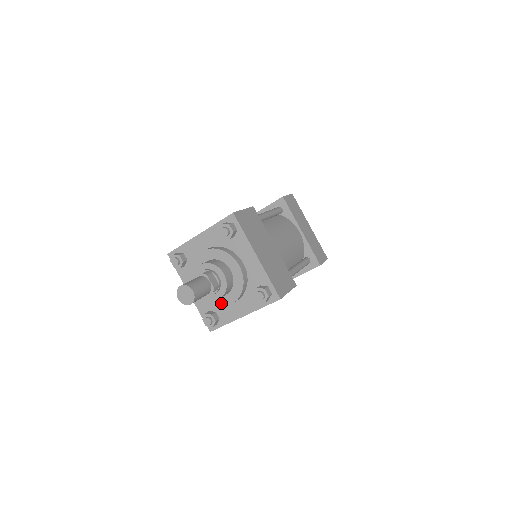
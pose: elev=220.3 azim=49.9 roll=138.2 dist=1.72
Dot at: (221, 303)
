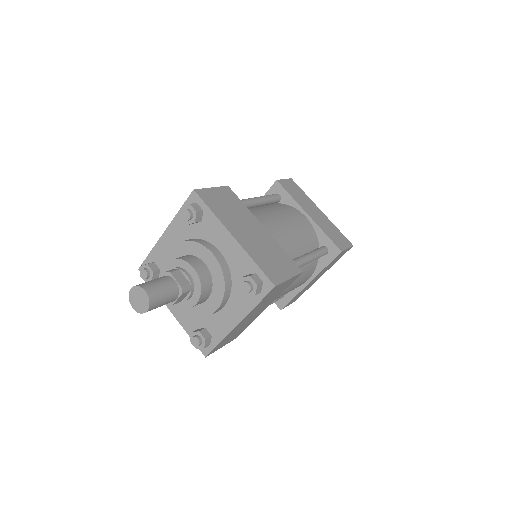
Dot at: (205, 312)
